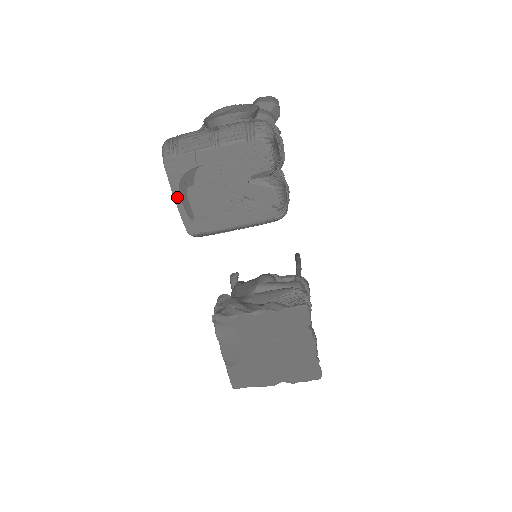
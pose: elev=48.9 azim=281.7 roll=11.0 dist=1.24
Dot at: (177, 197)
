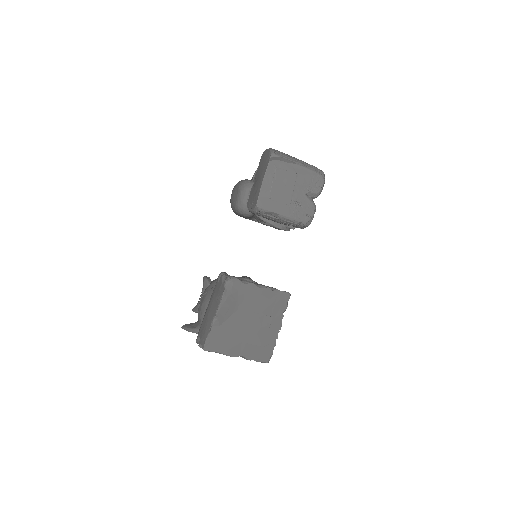
Dot at: (265, 179)
